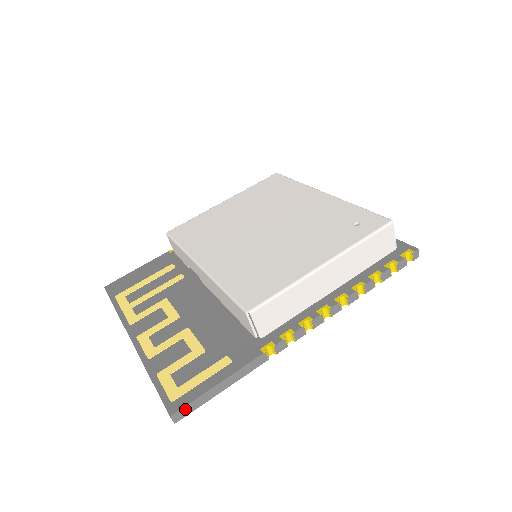
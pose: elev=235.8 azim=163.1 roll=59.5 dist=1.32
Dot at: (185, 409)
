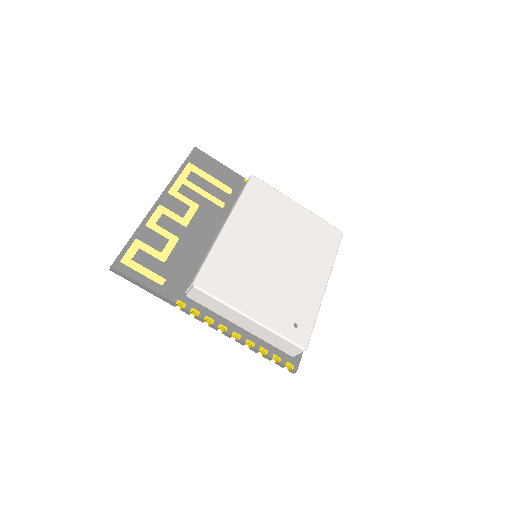
Dot at: (120, 273)
